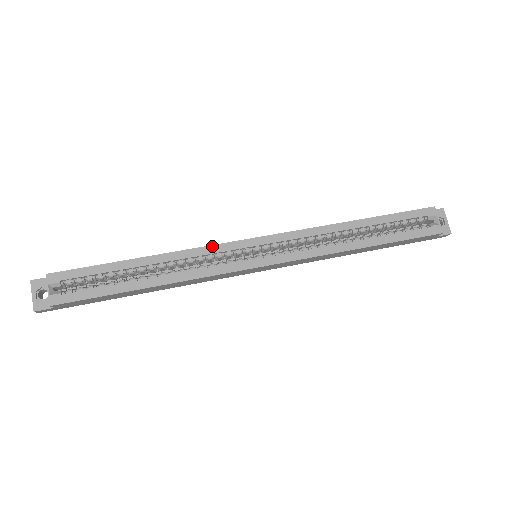
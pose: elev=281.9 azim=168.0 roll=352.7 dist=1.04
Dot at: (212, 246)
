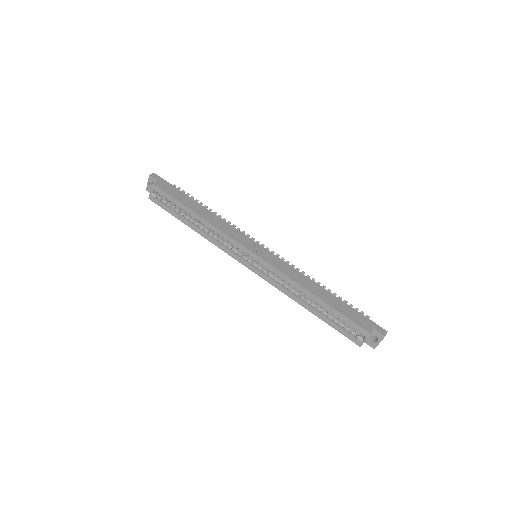
Dot at: (230, 238)
